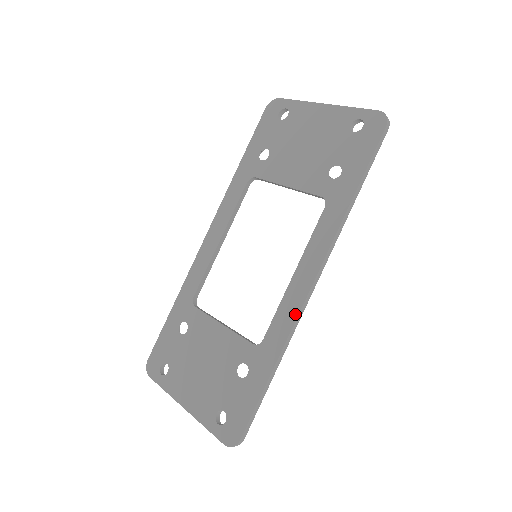
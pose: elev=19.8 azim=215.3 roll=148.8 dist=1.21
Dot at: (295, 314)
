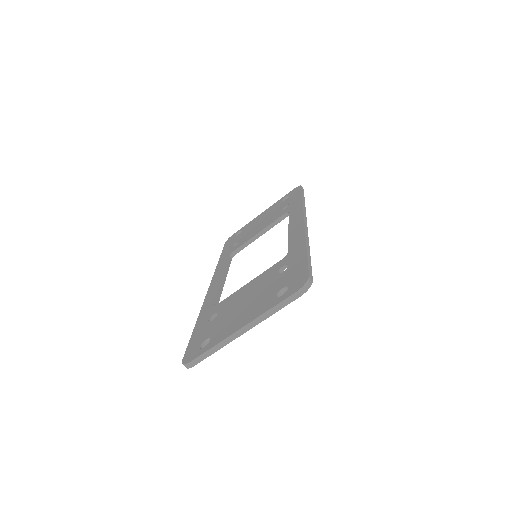
Dot at: (302, 230)
